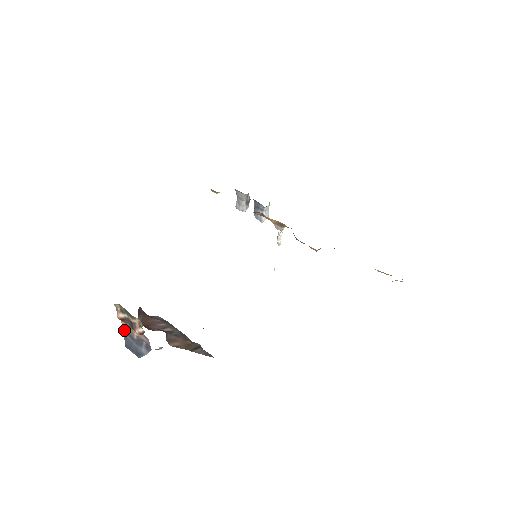
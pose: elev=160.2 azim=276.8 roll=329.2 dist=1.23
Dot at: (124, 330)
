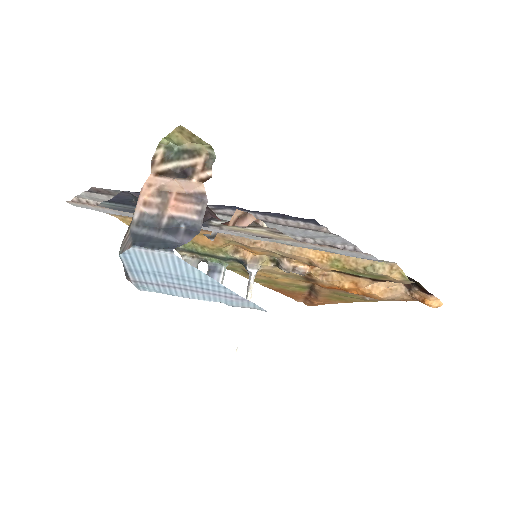
Dot at: (135, 221)
